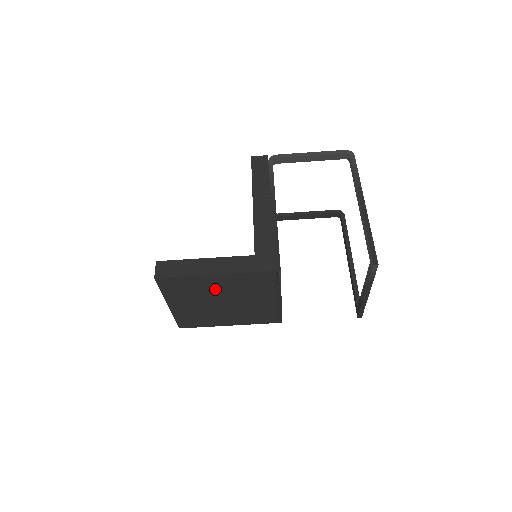
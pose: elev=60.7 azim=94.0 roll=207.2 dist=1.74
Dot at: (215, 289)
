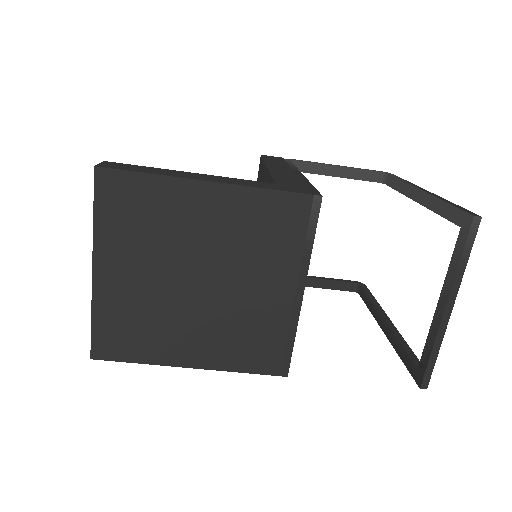
Dot at: (195, 231)
